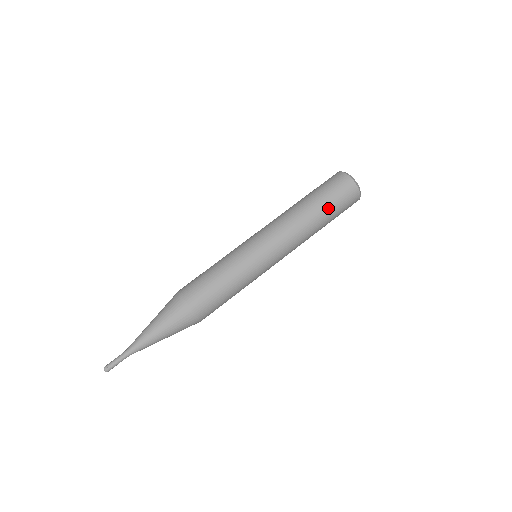
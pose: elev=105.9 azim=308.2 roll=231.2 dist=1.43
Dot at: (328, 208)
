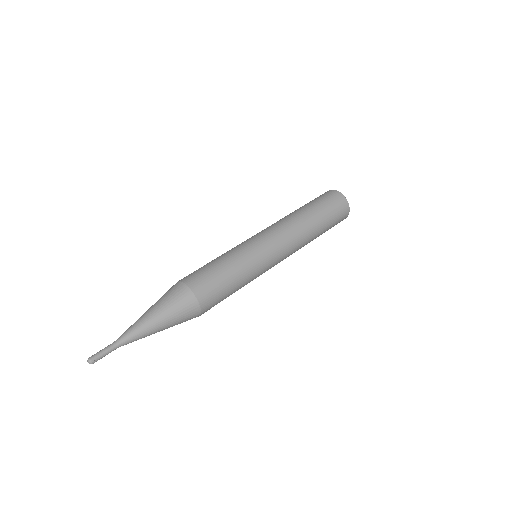
Dot at: (309, 204)
